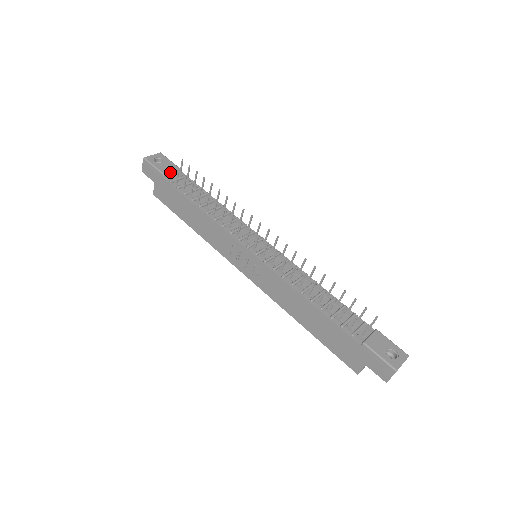
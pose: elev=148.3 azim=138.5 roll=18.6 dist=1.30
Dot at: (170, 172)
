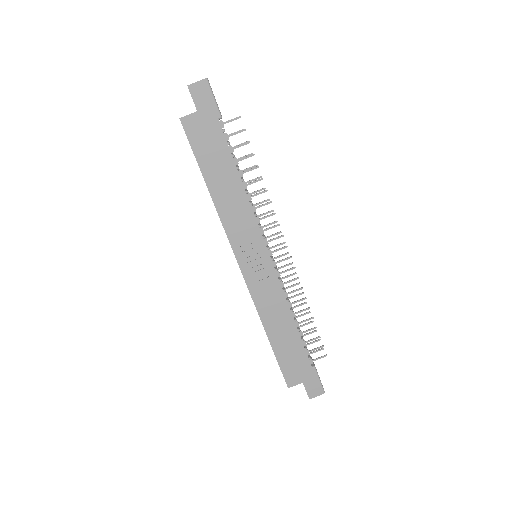
Dot at: (230, 121)
